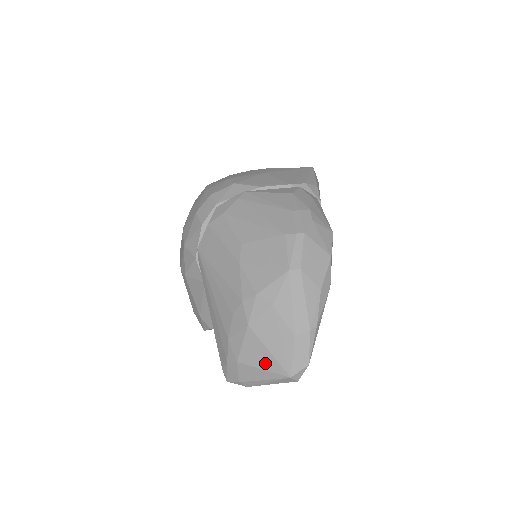
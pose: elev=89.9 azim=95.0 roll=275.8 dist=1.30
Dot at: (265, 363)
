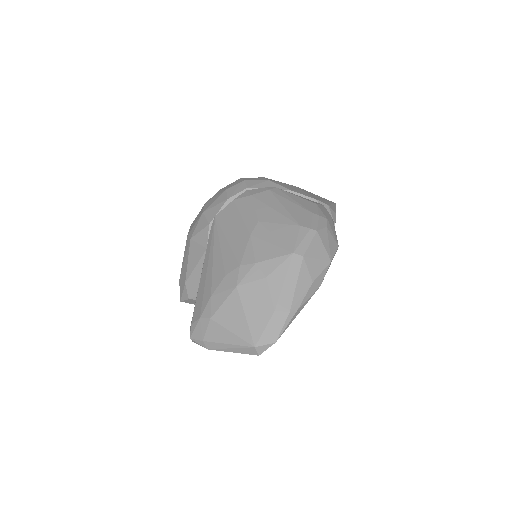
Dot at: (237, 327)
